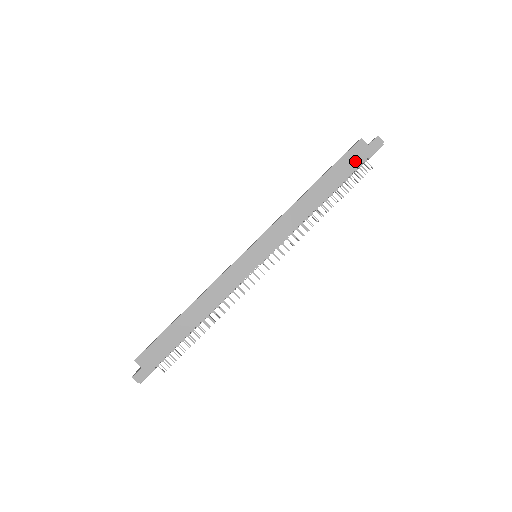
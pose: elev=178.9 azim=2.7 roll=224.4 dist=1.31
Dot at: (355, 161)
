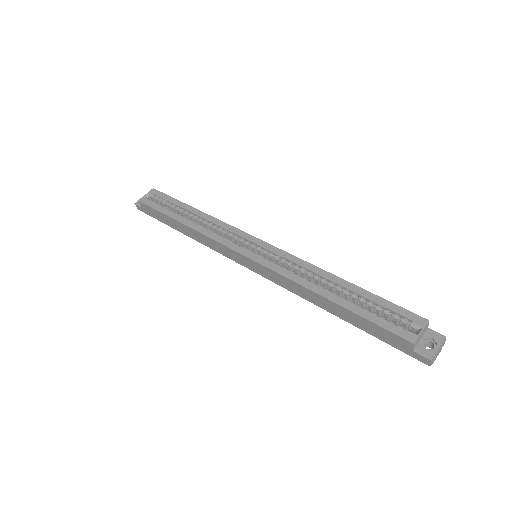
Dot at: (386, 338)
